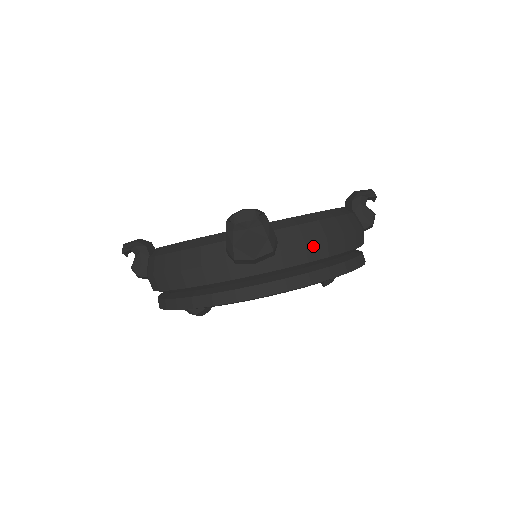
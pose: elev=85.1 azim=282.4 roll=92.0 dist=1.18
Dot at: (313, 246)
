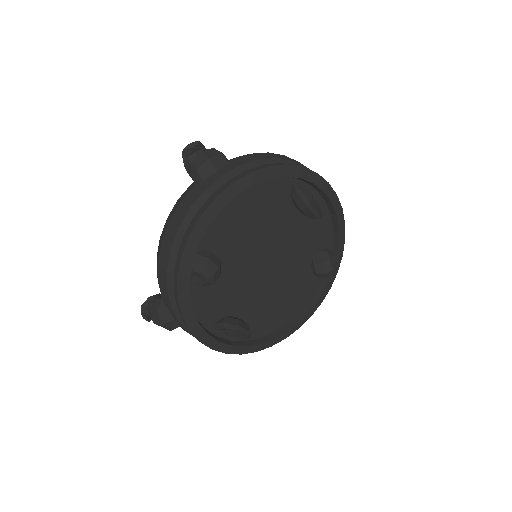
Dot at: (258, 155)
